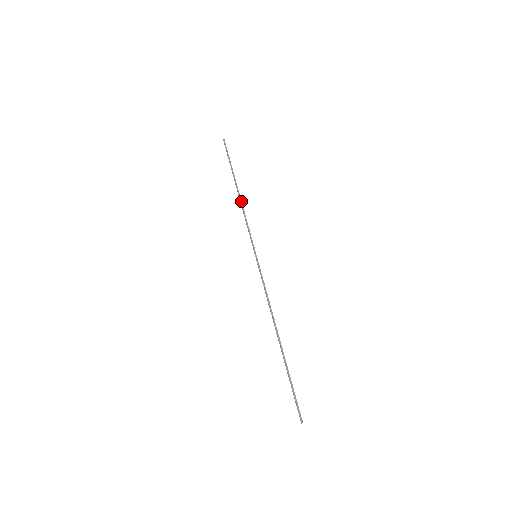
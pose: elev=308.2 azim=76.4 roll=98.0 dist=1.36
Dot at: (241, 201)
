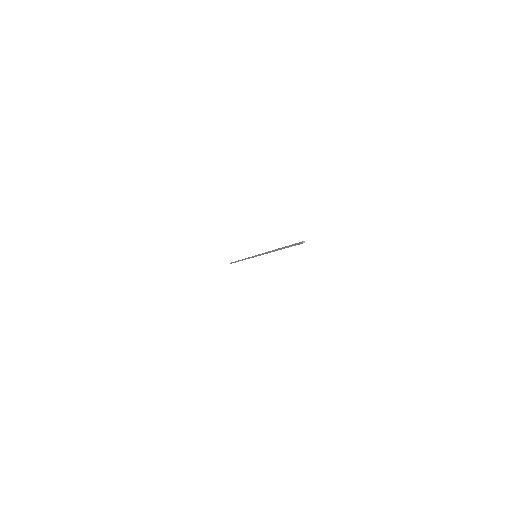
Dot at: (243, 259)
